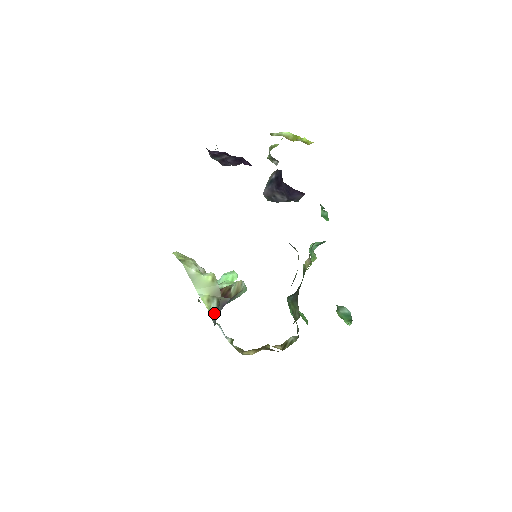
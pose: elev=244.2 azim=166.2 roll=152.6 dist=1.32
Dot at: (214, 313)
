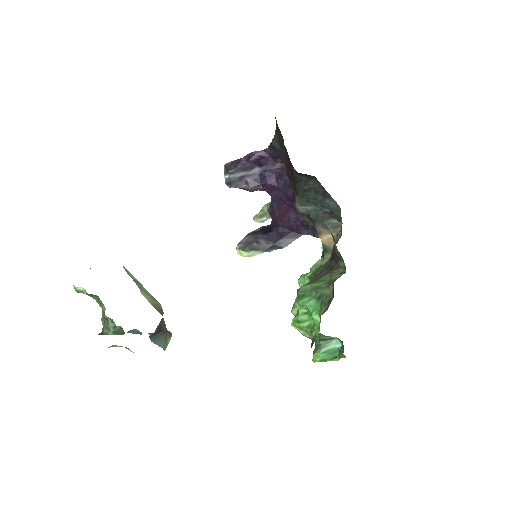
Dot at: occluded
